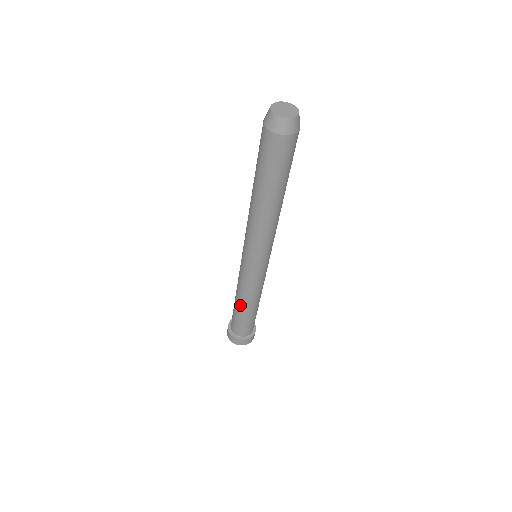
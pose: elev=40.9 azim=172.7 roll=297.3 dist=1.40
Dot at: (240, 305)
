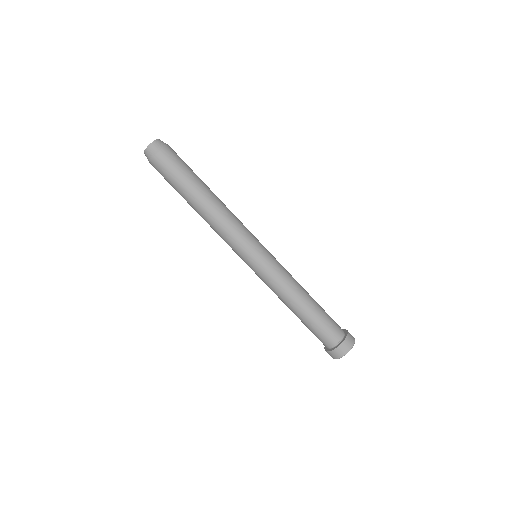
Dot at: (297, 307)
